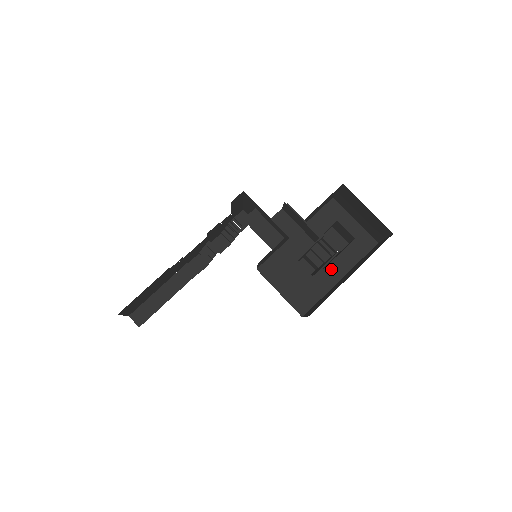
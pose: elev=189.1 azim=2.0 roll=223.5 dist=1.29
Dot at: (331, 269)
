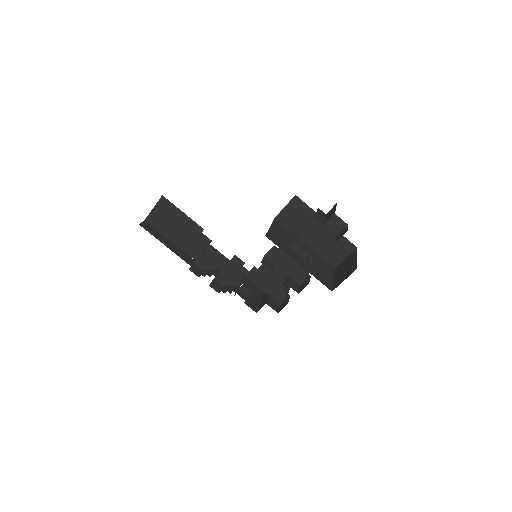
Dot at: (300, 259)
